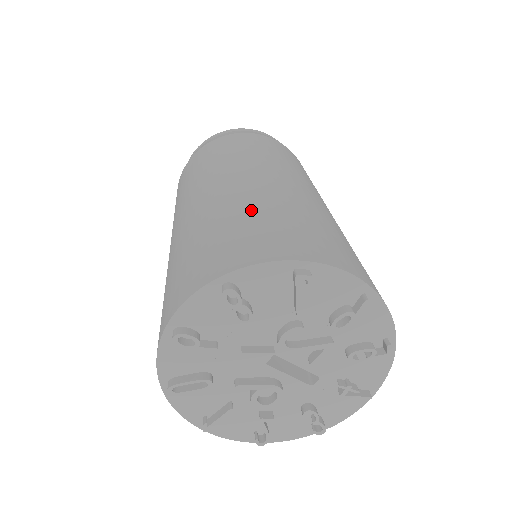
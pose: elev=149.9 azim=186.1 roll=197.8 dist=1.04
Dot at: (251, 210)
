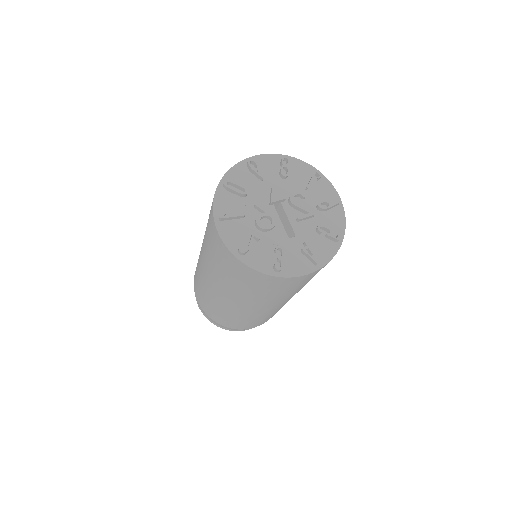
Dot at: occluded
